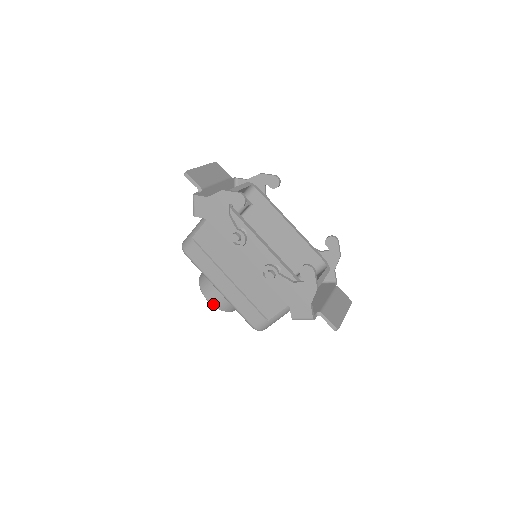
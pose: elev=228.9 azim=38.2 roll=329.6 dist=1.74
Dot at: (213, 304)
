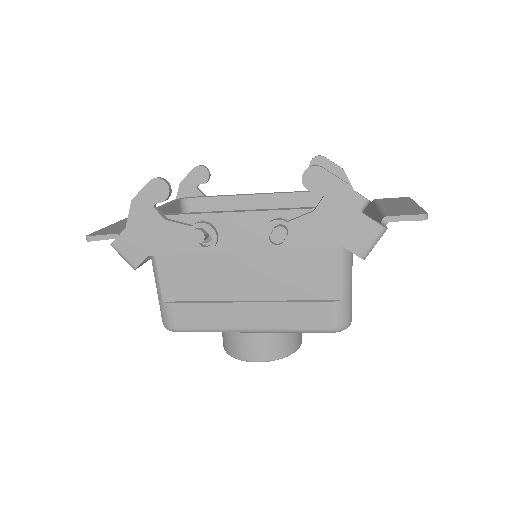
Dot at: (266, 359)
